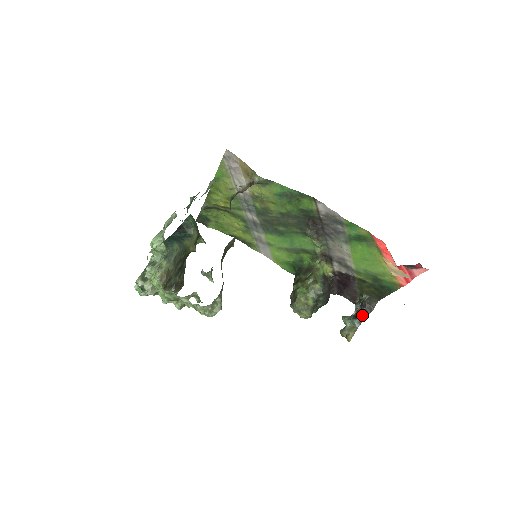
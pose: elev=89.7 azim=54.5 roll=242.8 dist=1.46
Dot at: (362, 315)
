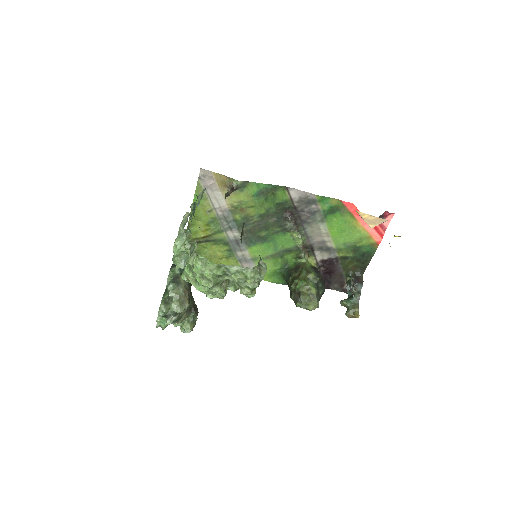
Dot at: (356, 291)
